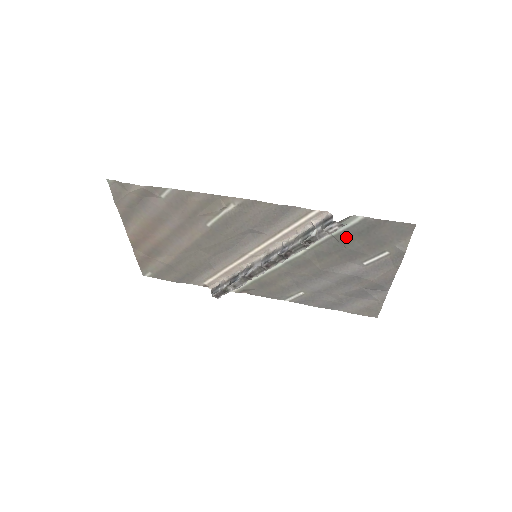
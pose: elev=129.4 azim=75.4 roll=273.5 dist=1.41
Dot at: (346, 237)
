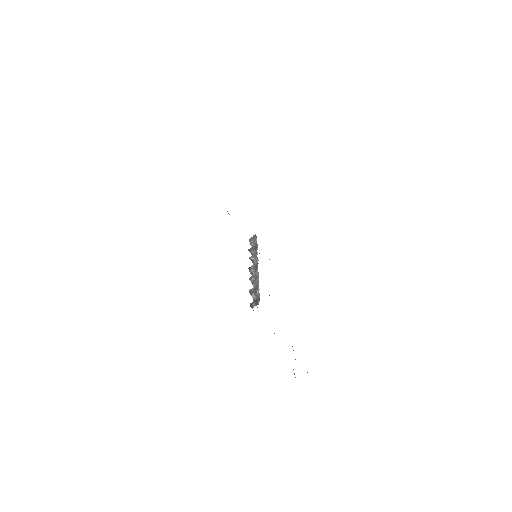
Dot at: occluded
